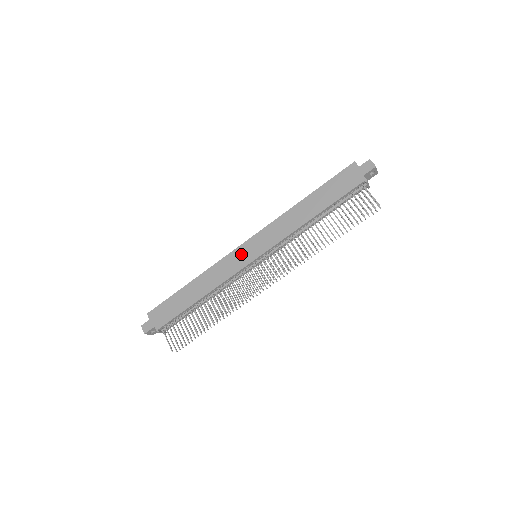
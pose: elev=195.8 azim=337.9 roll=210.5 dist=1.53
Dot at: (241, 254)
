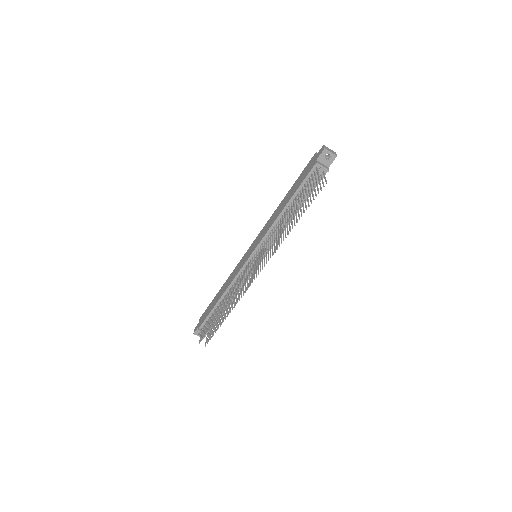
Dot at: (246, 256)
